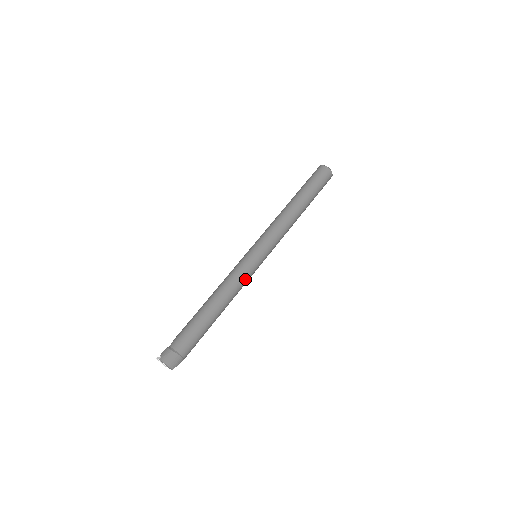
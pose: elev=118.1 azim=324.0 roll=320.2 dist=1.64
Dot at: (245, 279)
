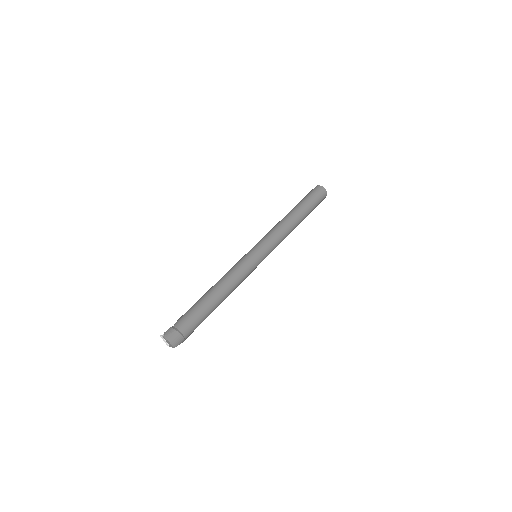
Dot at: (246, 275)
